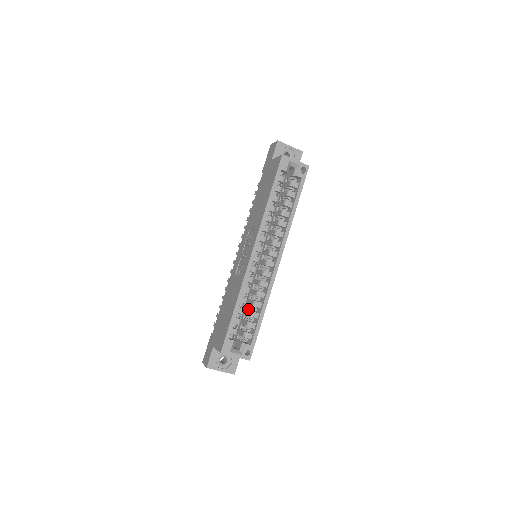
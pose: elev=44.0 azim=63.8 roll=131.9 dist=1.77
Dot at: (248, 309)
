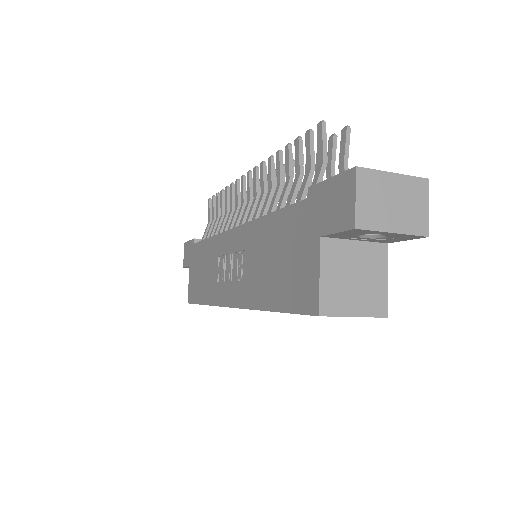
Dot at: occluded
